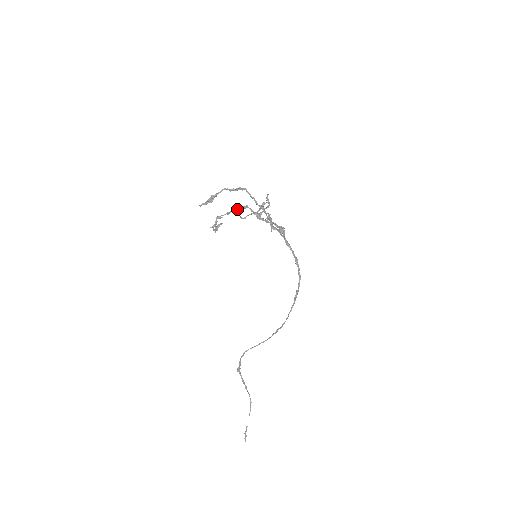
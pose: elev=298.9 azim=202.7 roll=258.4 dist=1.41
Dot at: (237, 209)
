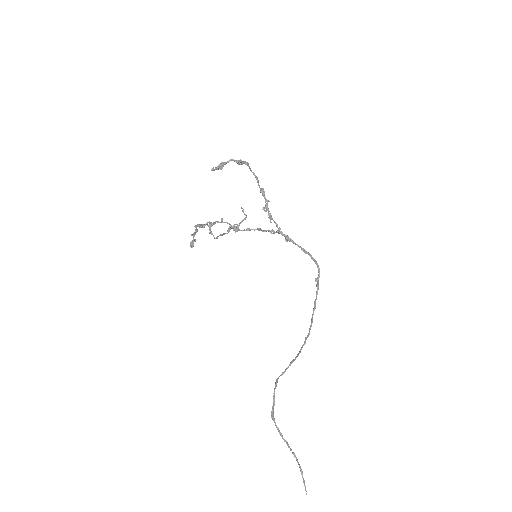
Dot at: (211, 224)
